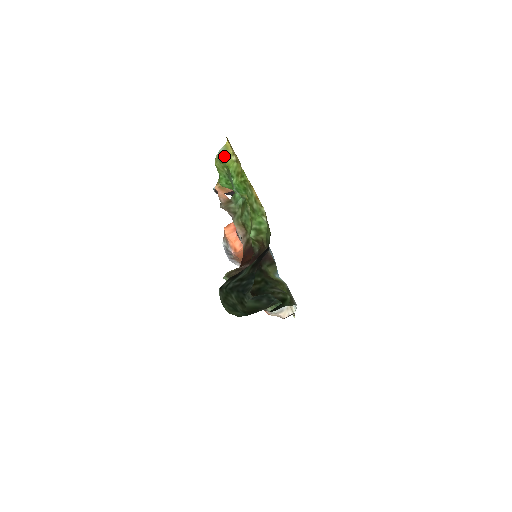
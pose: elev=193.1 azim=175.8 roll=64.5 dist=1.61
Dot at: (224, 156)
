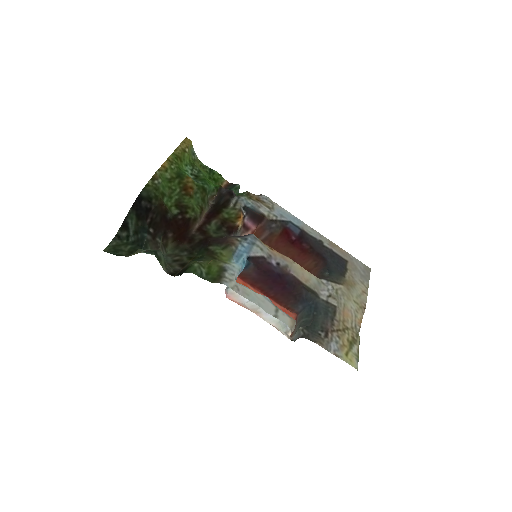
Dot at: (191, 154)
